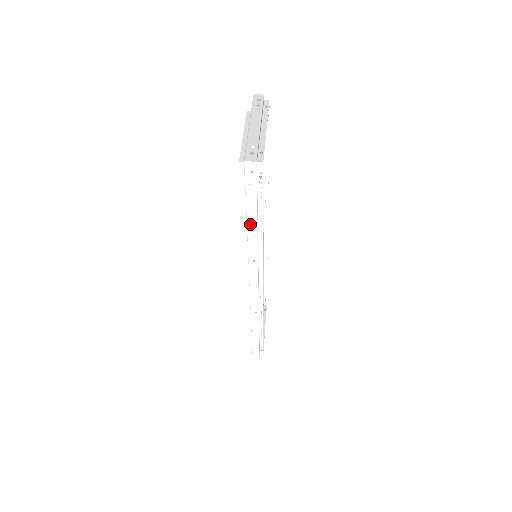
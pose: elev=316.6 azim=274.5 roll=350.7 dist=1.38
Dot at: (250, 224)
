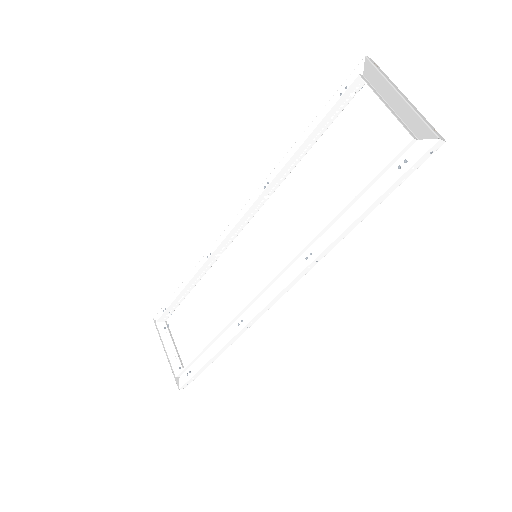
Dot at: (362, 216)
